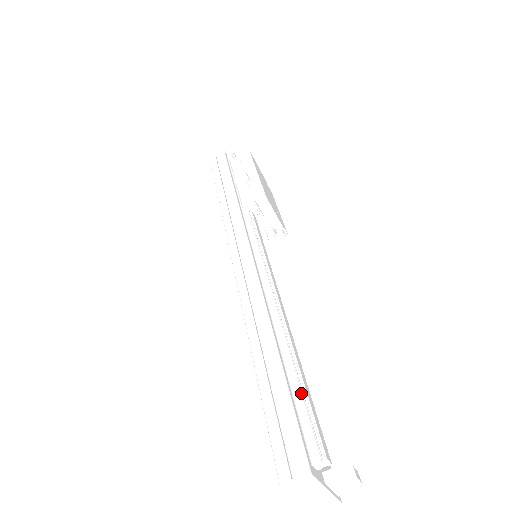
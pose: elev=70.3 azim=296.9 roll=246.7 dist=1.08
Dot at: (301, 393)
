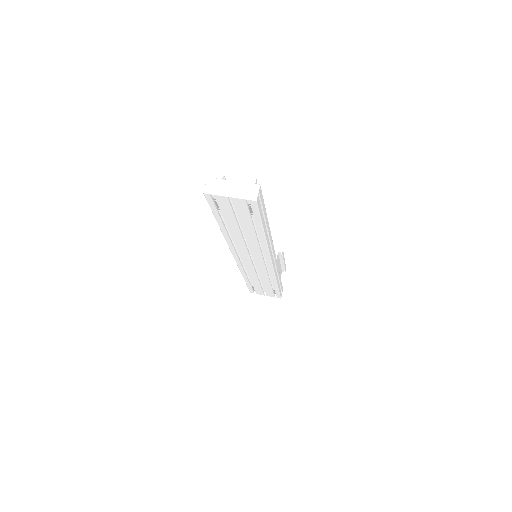
Dot at: occluded
